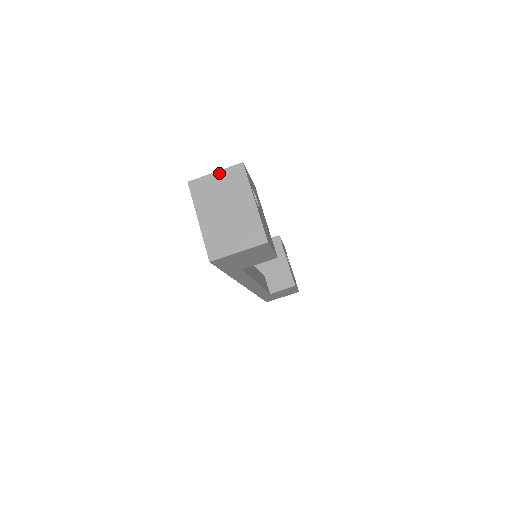
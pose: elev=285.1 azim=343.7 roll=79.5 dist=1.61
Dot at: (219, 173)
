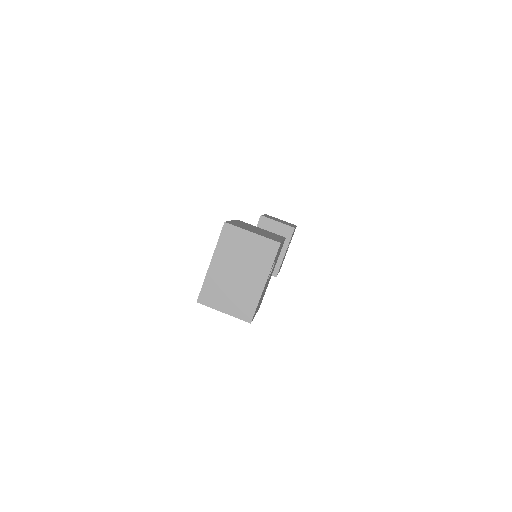
Dot at: (255, 236)
